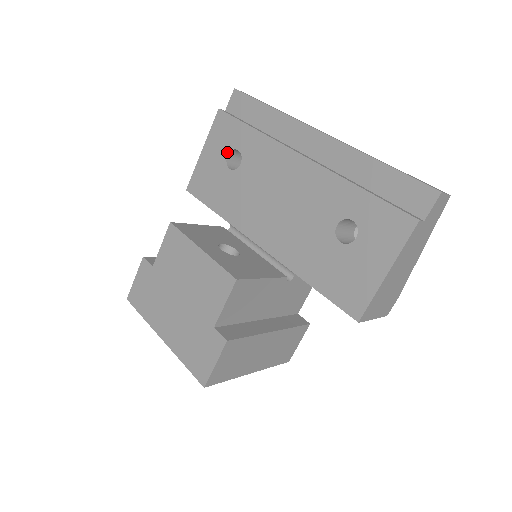
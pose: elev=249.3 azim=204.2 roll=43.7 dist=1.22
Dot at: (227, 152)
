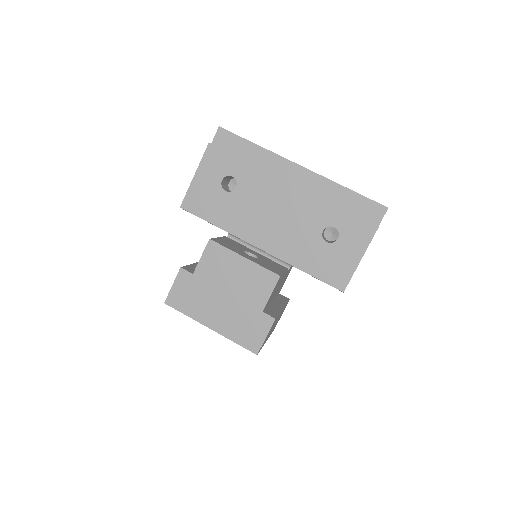
Dot at: (221, 178)
